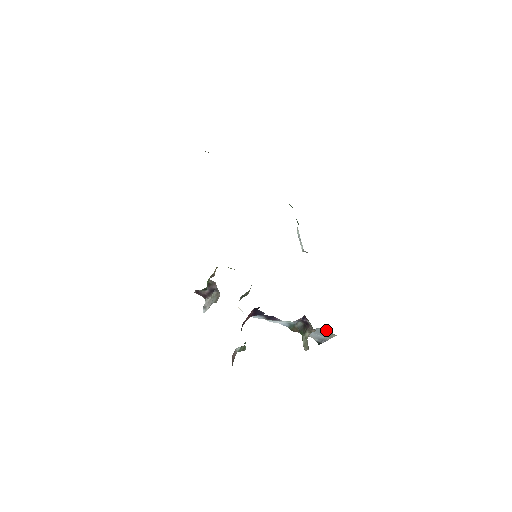
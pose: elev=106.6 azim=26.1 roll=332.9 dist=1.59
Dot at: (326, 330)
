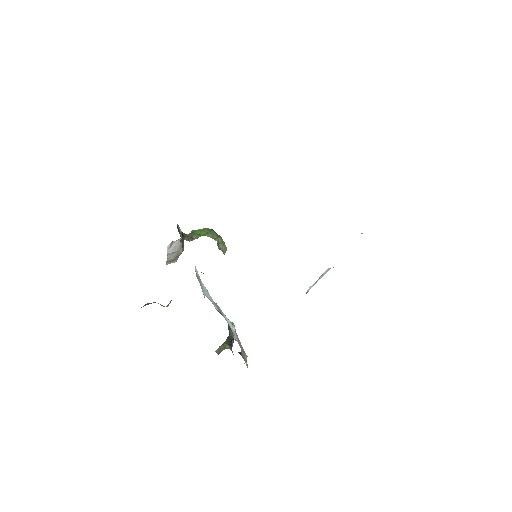
Dot at: occluded
